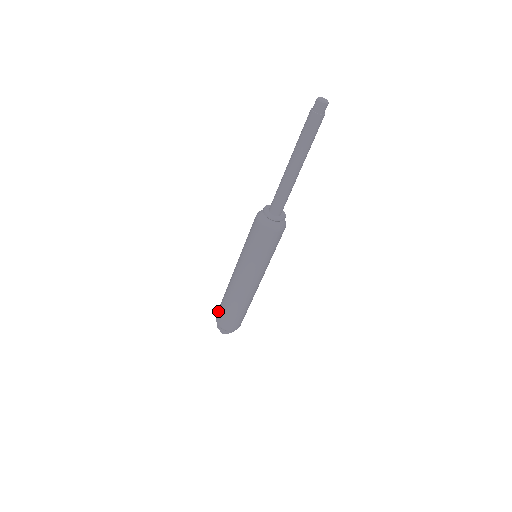
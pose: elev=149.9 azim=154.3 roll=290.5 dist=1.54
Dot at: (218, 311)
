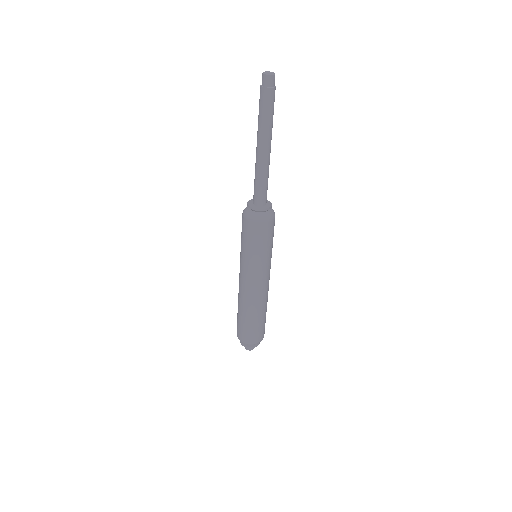
Dot at: occluded
